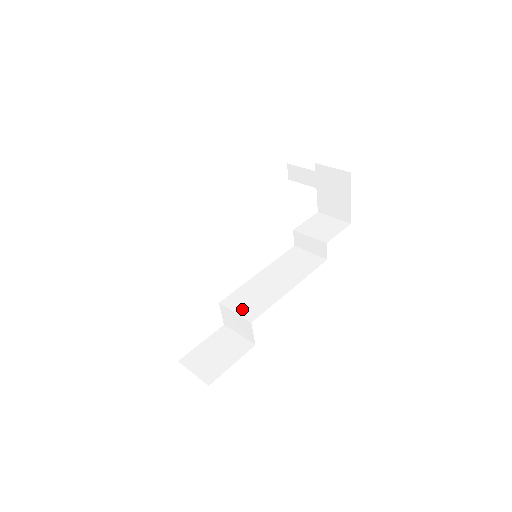
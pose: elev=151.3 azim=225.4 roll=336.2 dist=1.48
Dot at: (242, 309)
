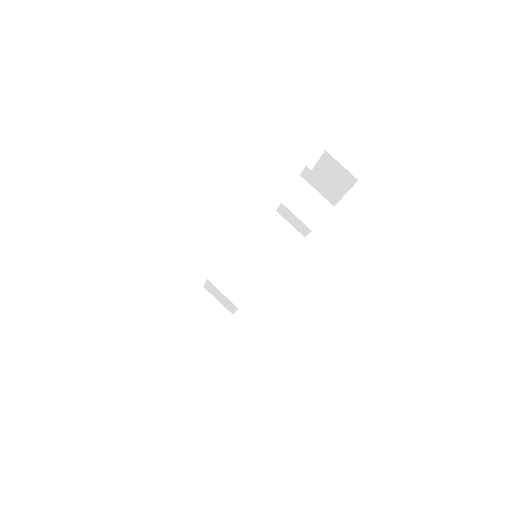
Dot at: (229, 291)
